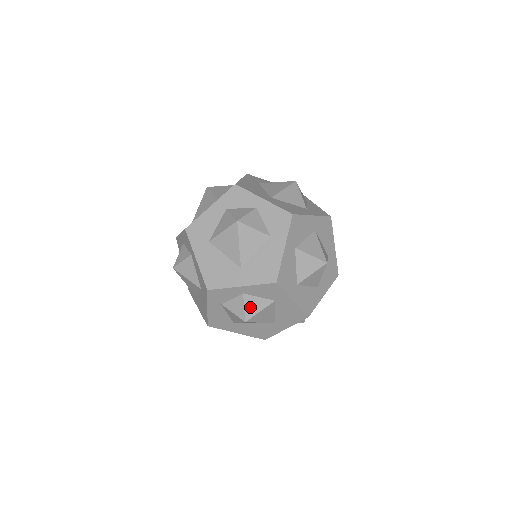
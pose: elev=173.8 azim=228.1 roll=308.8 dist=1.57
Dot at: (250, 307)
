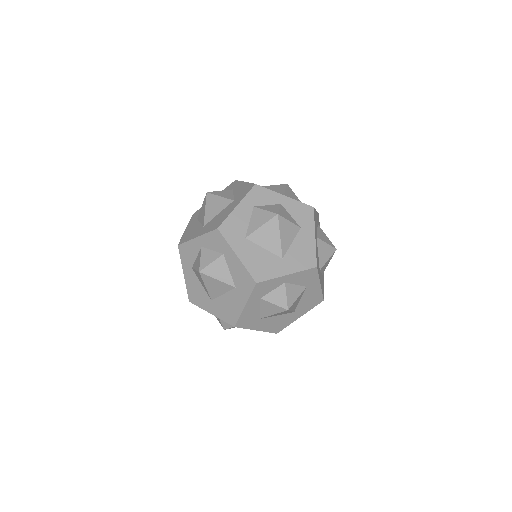
Dot at: (290, 295)
